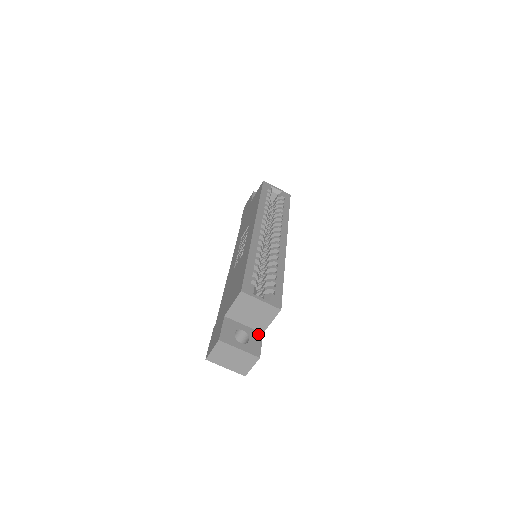
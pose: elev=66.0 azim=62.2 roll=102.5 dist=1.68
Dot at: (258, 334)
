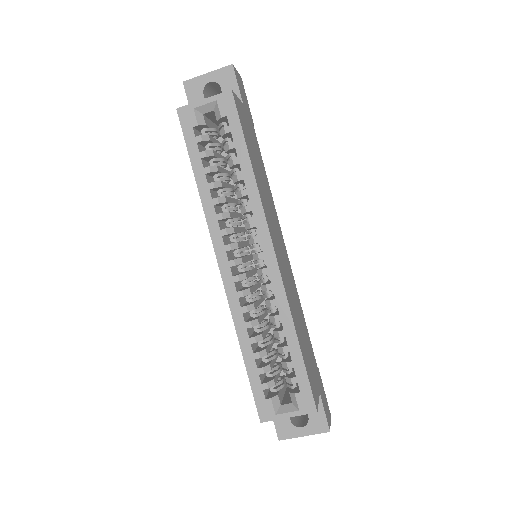
Dot at: occluded
